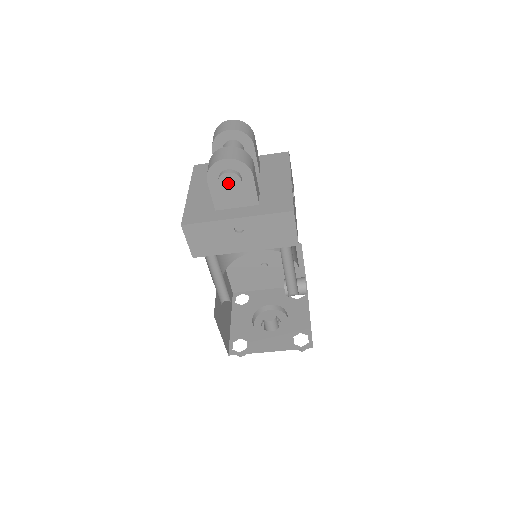
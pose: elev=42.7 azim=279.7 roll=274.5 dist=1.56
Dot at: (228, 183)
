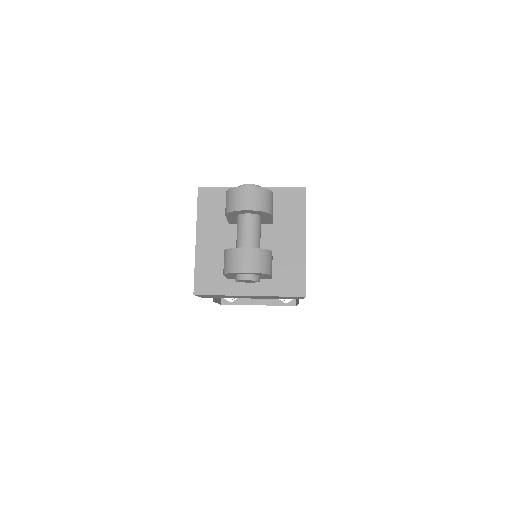
Dot at: (245, 281)
